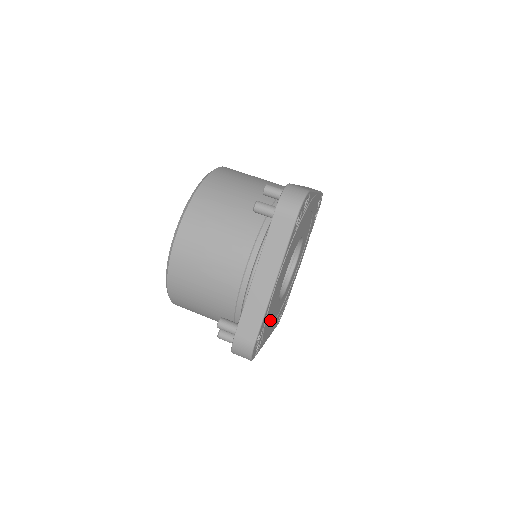
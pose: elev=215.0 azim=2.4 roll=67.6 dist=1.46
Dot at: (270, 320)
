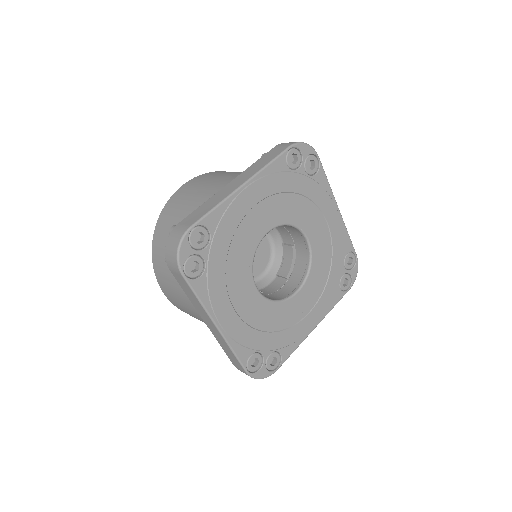
Dot at: (229, 275)
